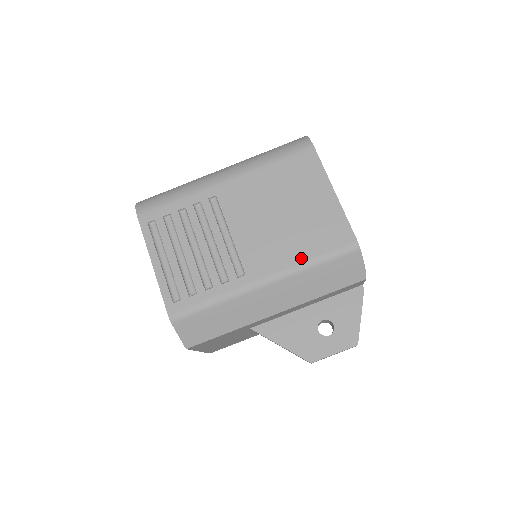
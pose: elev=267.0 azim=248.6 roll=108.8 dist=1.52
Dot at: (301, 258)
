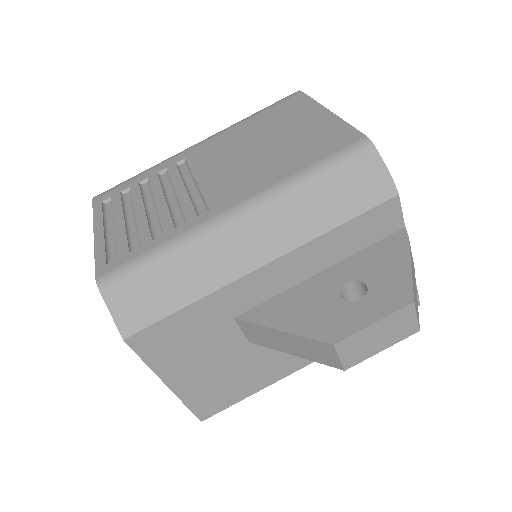
Dot at: (287, 173)
